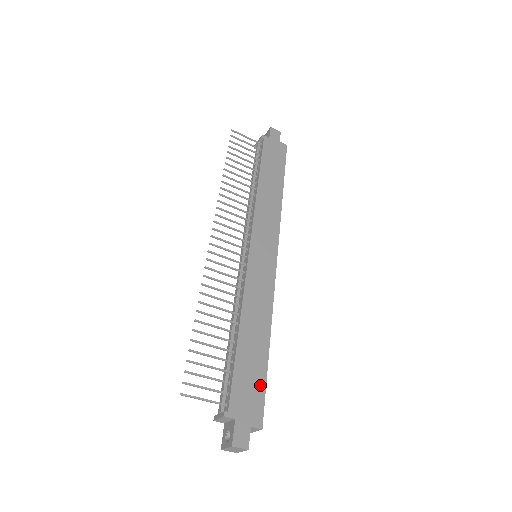
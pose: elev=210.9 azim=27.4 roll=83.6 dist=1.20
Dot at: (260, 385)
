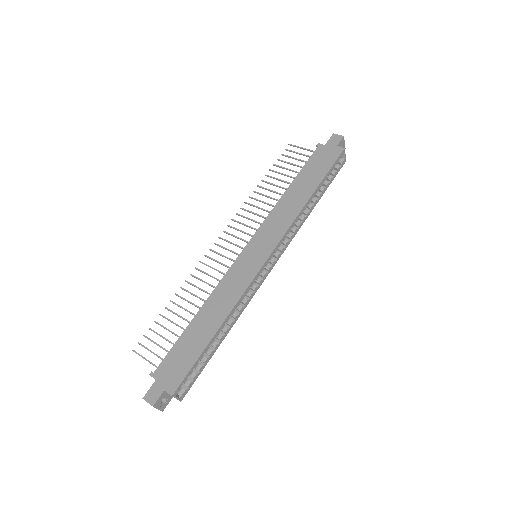
Dot at: (190, 361)
